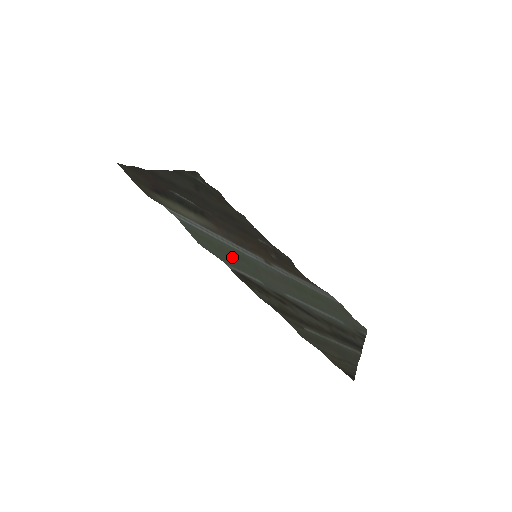
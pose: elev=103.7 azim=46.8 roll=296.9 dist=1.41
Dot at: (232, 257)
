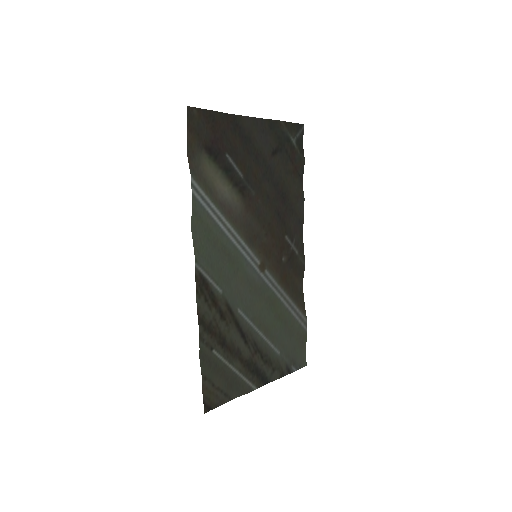
Dot at: (218, 253)
